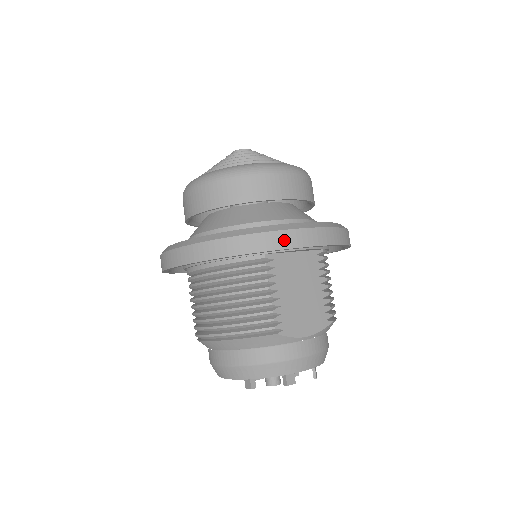
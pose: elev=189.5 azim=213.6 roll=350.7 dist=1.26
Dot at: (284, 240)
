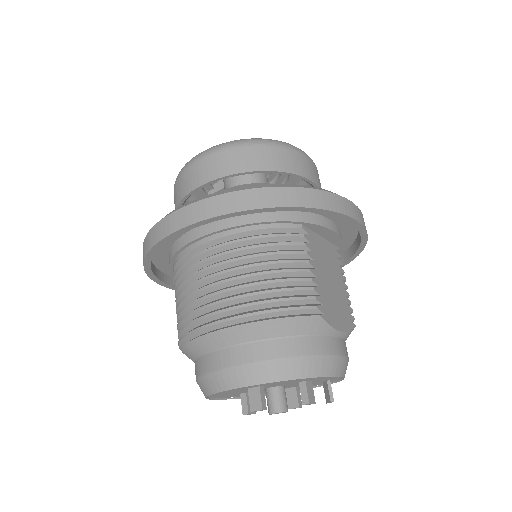
Dot at: (334, 203)
